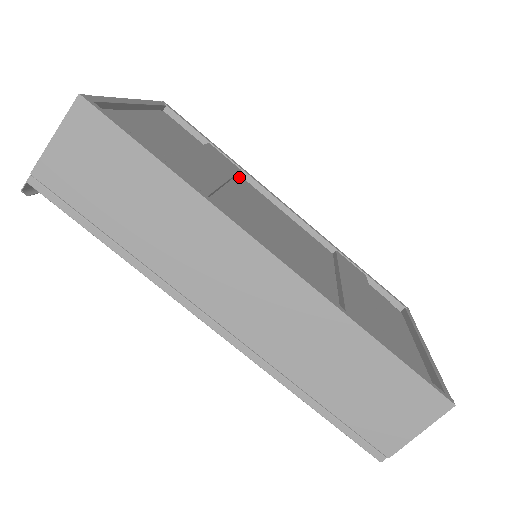
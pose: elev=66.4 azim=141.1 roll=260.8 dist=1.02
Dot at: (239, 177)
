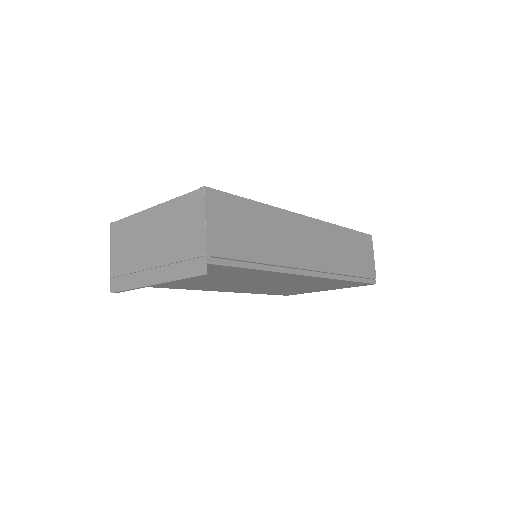
Dot at: occluded
